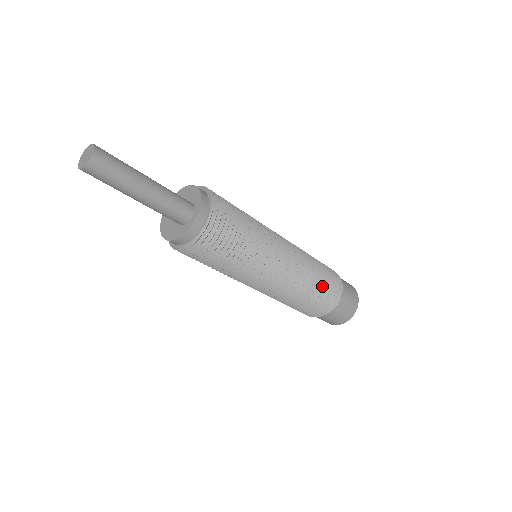
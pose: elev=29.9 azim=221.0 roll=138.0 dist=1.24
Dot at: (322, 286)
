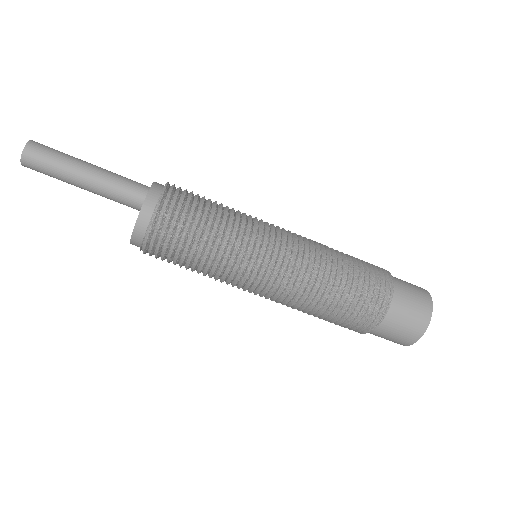
Dot at: occluded
